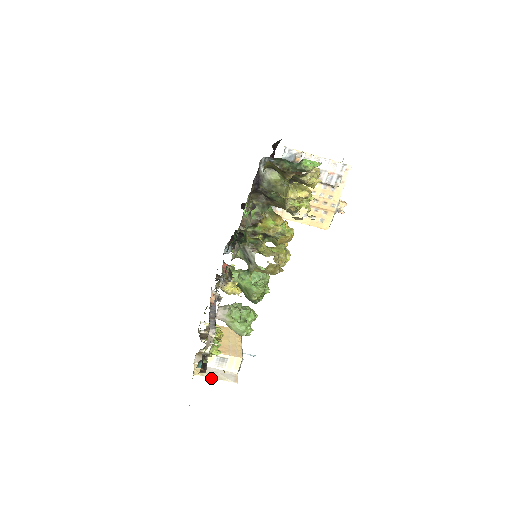
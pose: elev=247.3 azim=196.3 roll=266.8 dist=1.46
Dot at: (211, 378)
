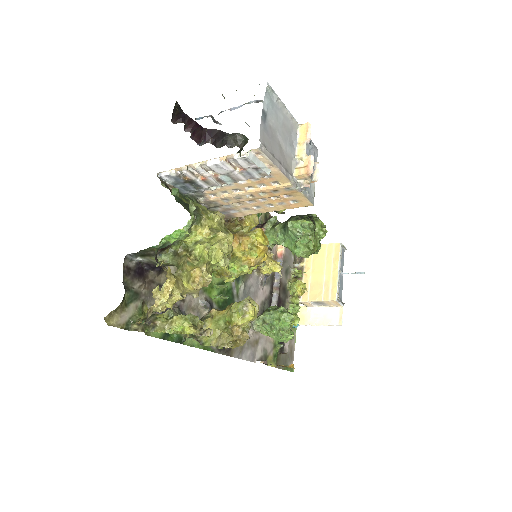
Dot at: (314, 325)
